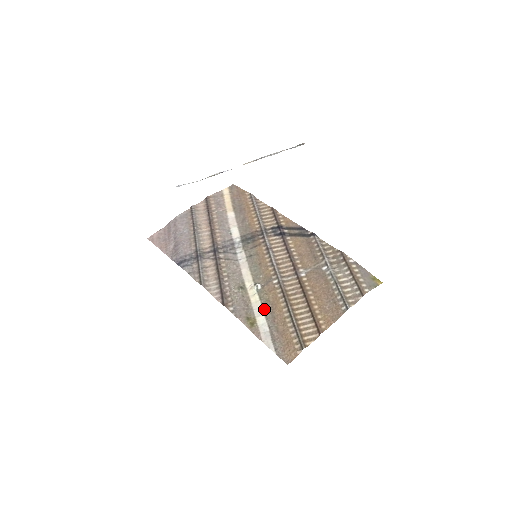
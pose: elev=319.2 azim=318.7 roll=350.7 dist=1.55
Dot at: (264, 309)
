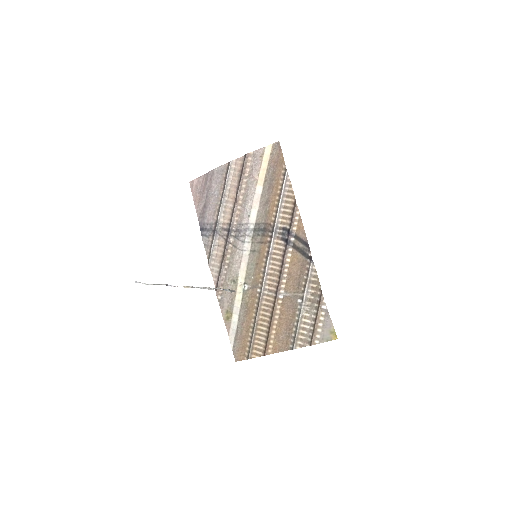
Dot at: (241, 310)
